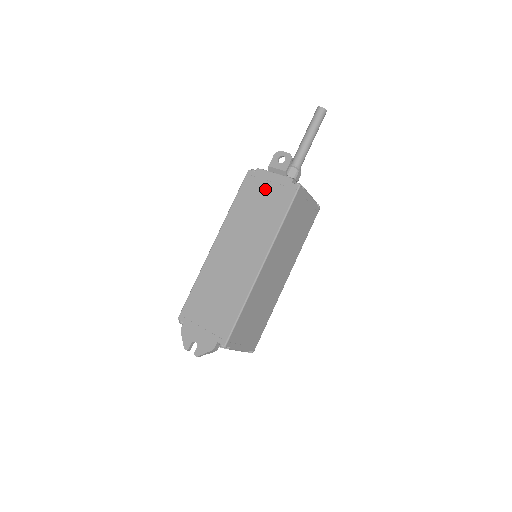
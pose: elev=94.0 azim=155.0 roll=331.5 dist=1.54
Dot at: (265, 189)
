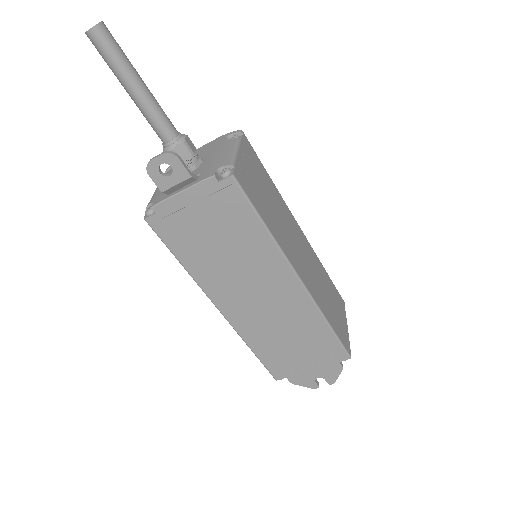
Dot at: (196, 218)
